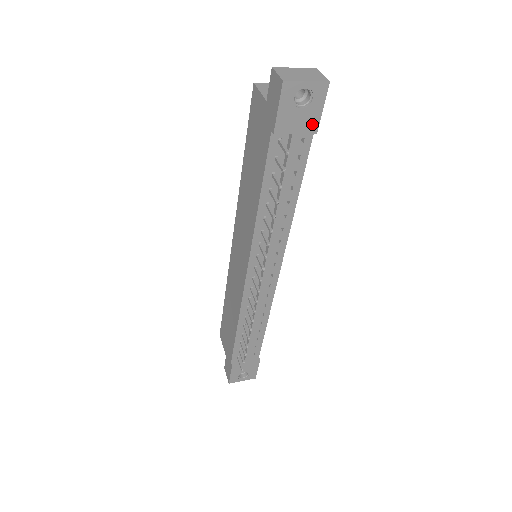
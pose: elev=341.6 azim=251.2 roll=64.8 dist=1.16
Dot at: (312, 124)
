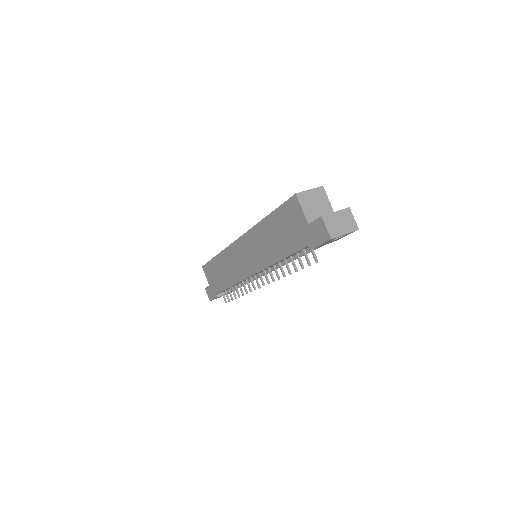
Dot at: (336, 240)
